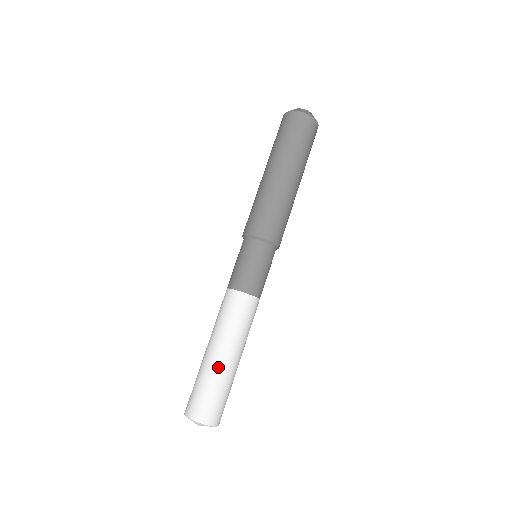
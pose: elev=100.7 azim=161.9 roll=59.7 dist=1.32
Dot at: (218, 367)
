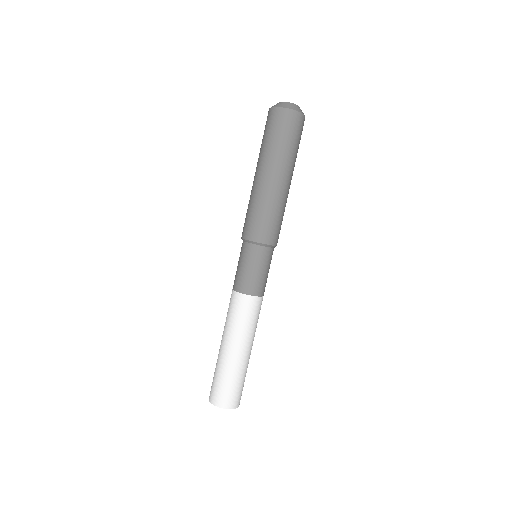
Dot at: (222, 358)
